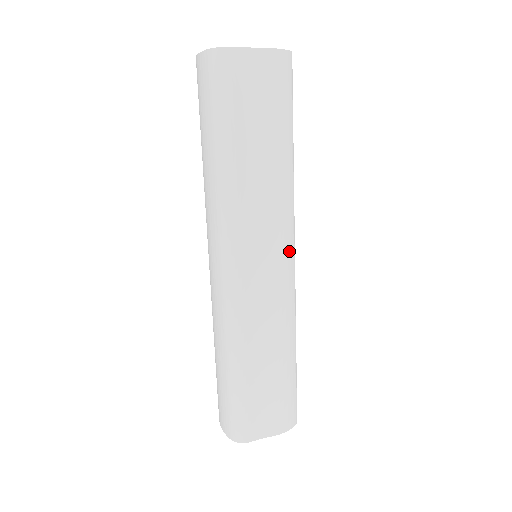
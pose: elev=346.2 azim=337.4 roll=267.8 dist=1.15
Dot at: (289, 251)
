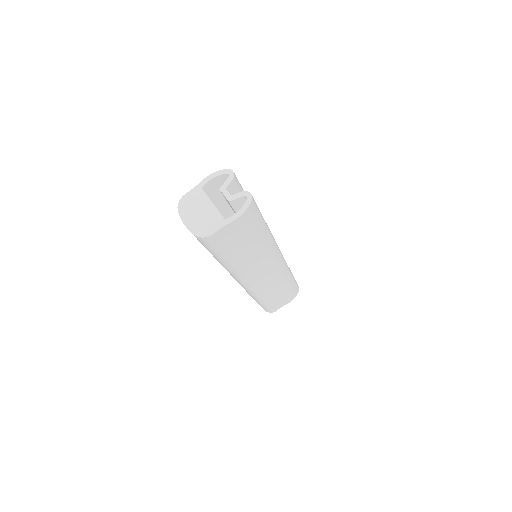
Dot at: (278, 260)
